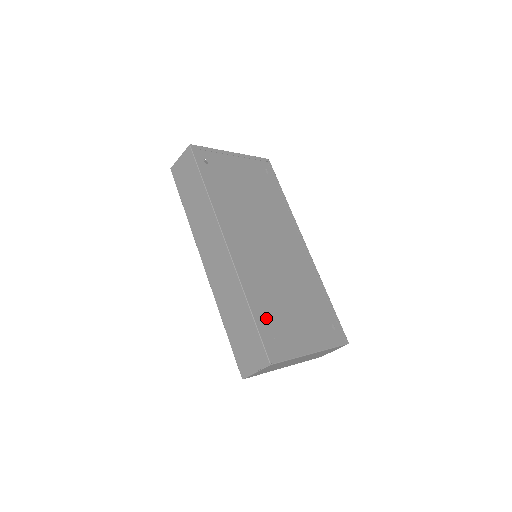
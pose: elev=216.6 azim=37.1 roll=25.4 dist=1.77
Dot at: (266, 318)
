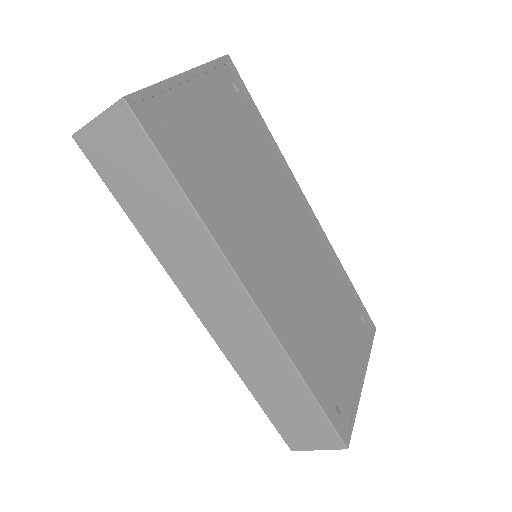
Dot at: (324, 384)
